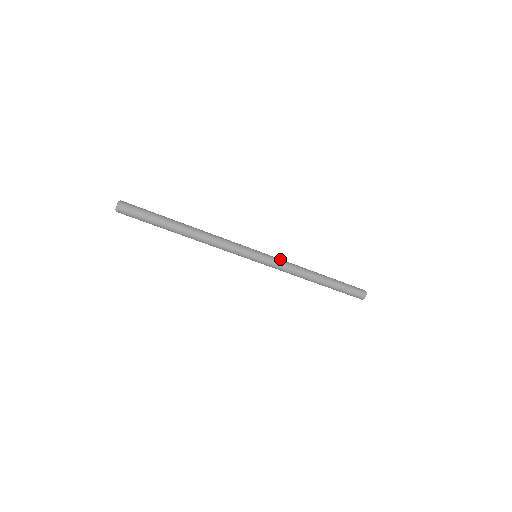
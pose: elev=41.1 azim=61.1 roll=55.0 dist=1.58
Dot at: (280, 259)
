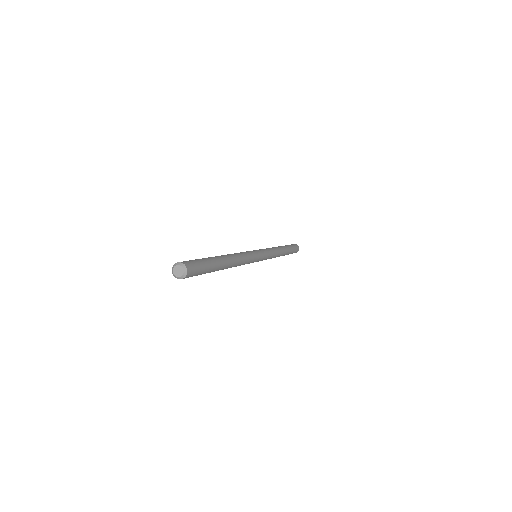
Dot at: (267, 249)
